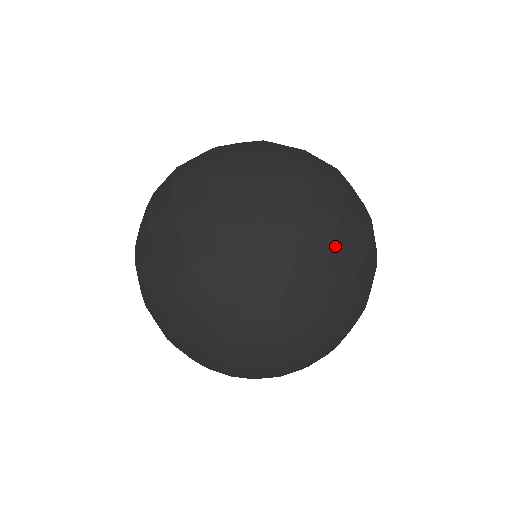
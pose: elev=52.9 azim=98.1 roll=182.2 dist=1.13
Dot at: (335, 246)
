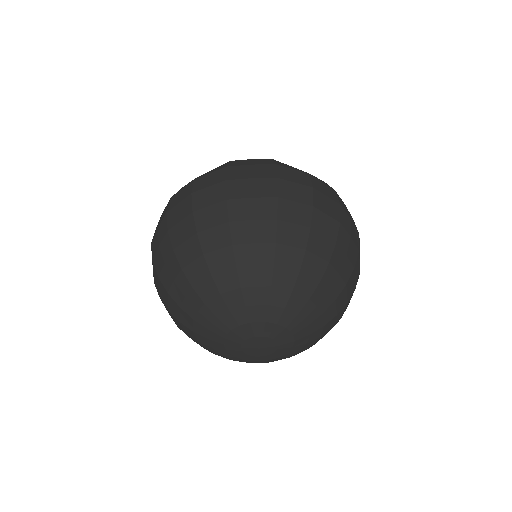
Dot at: (331, 264)
